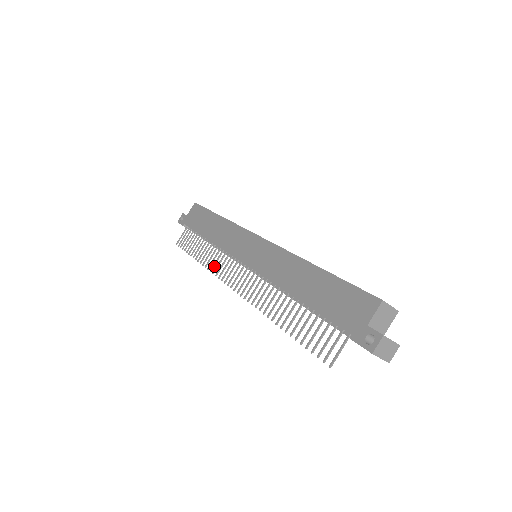
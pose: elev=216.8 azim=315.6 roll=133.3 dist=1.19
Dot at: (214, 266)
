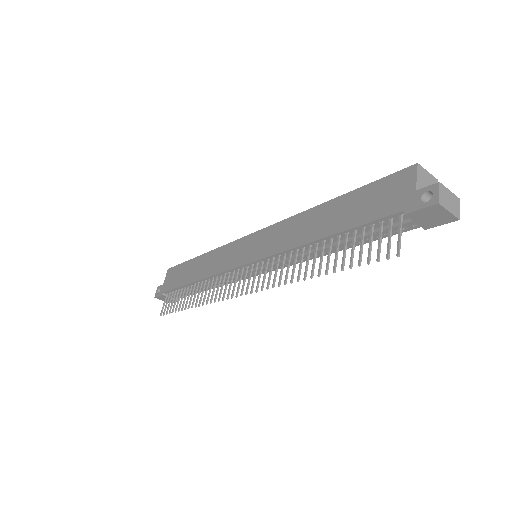
Dot at: occluded
